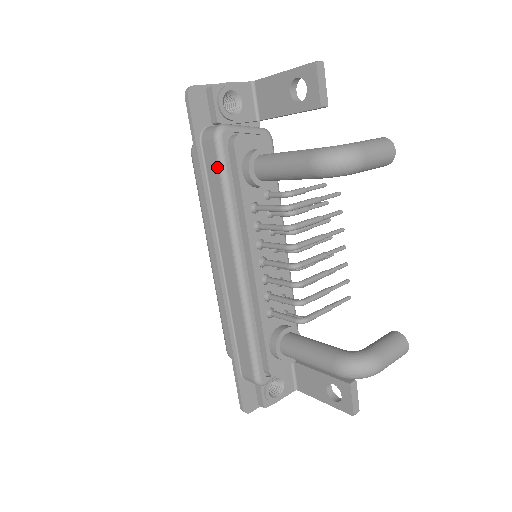
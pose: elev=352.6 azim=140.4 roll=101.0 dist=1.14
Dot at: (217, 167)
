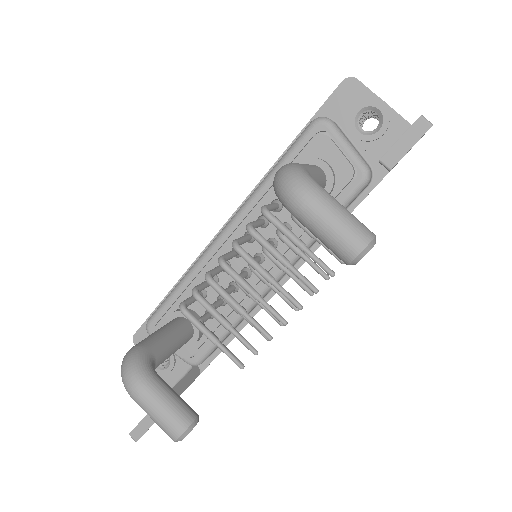
Dot at: (291, 146)
